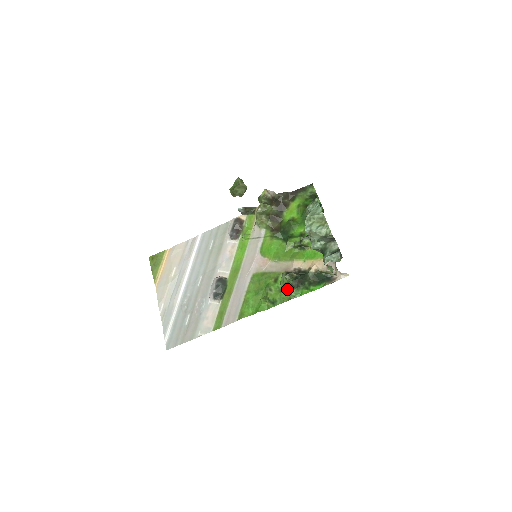
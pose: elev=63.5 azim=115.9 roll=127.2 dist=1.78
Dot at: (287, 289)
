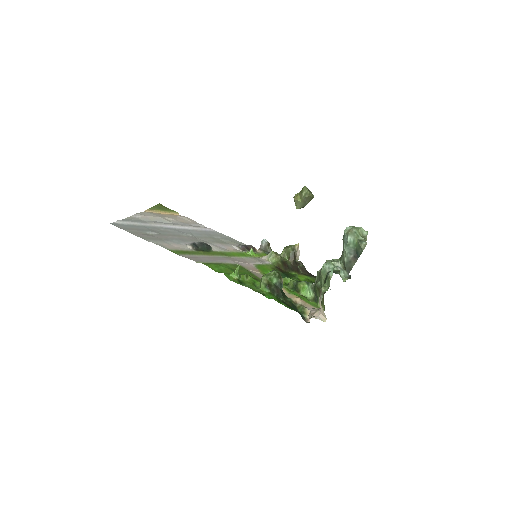
Dot at: (264, 284)
